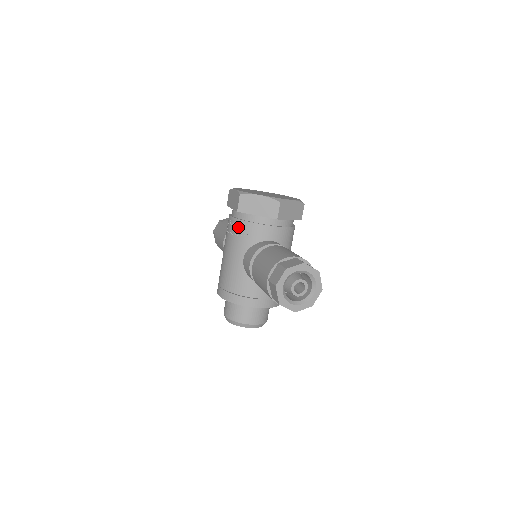
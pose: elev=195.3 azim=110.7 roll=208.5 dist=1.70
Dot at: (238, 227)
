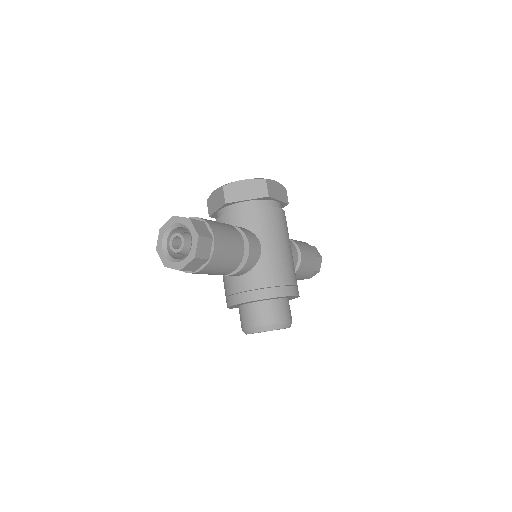
Dot at: occluded
